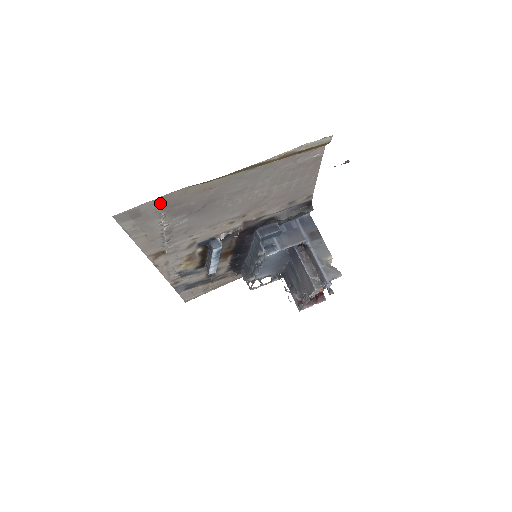
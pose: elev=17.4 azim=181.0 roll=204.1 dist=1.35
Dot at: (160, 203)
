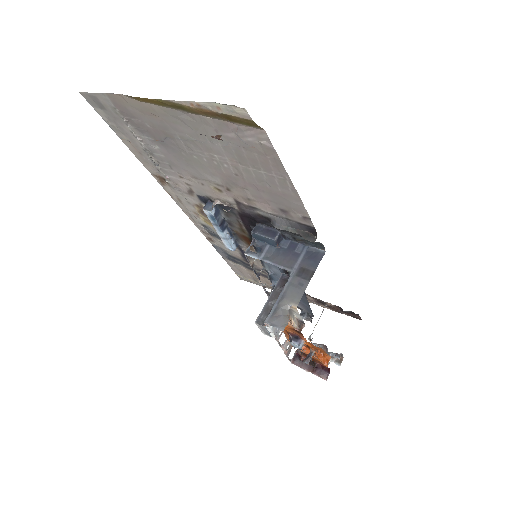
Dot at: (113, 103)
